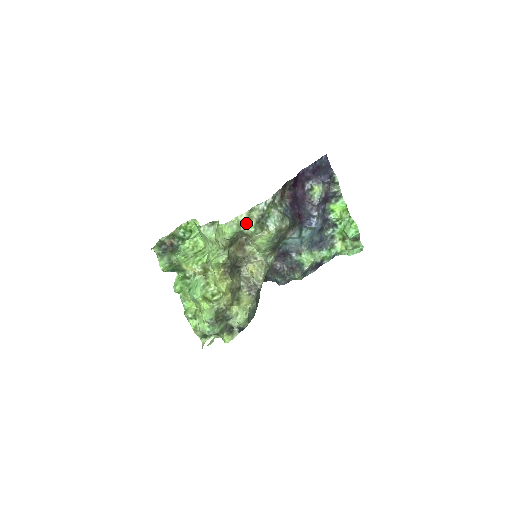
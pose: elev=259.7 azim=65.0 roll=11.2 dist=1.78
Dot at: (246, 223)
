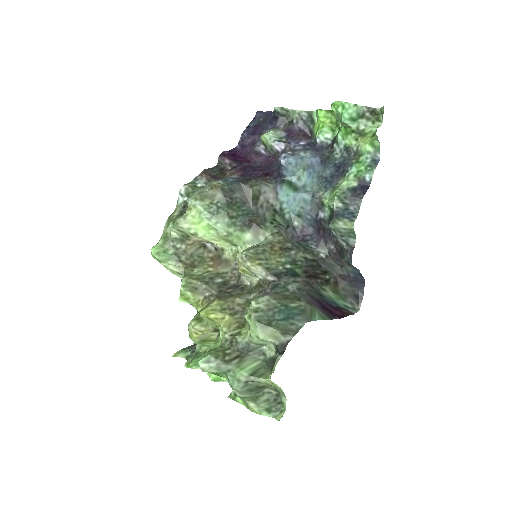
Dot at: (169, 228)
